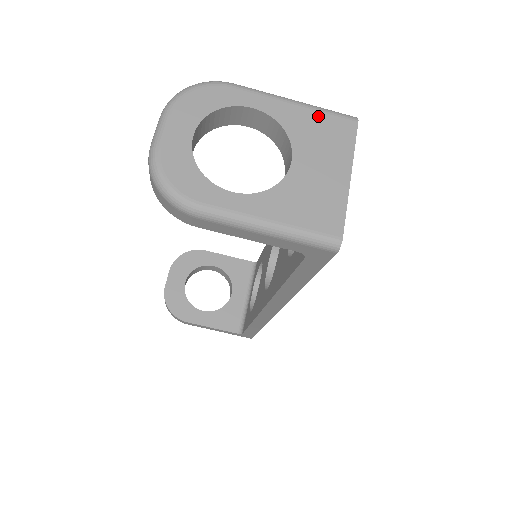
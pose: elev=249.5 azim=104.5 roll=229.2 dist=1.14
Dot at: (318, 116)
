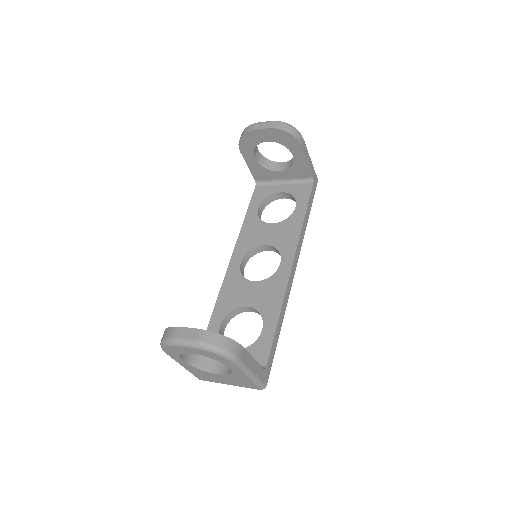
Dot at: (249, 382)
